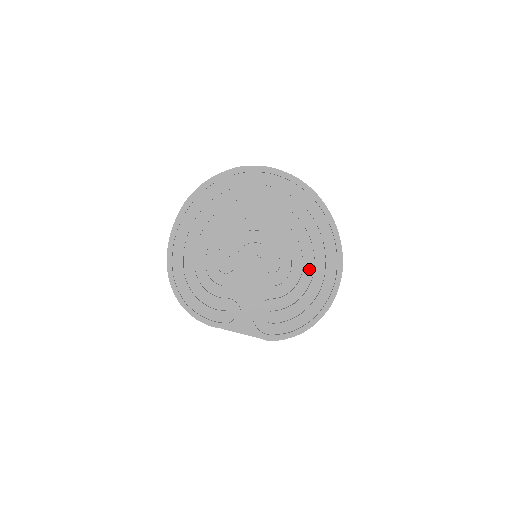
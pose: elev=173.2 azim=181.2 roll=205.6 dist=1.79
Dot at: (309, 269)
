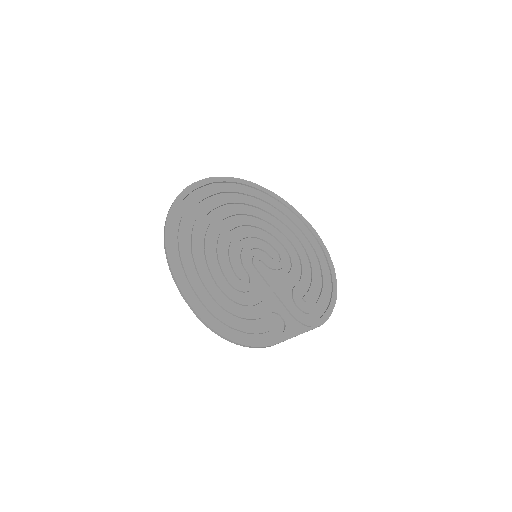
Dot at: (297, 245)
